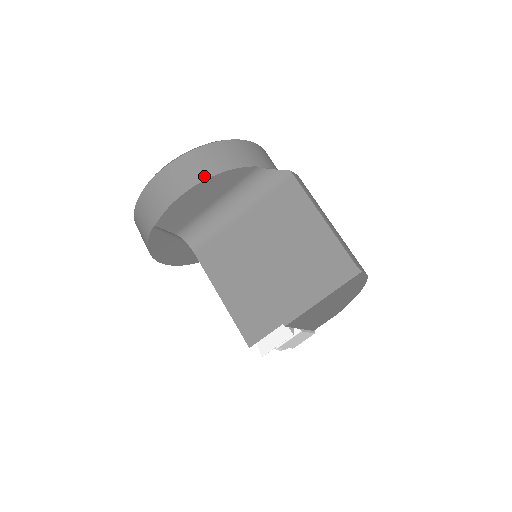
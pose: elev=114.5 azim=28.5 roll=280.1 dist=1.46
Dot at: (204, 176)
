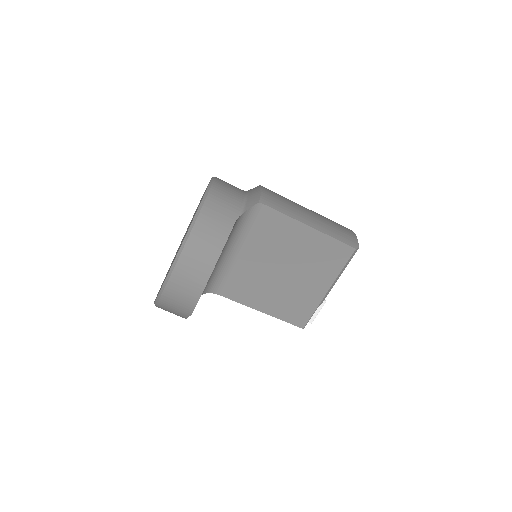
Dot at: (209, 268)
